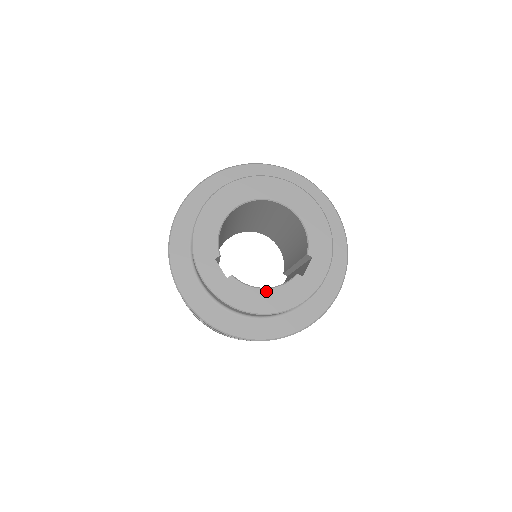
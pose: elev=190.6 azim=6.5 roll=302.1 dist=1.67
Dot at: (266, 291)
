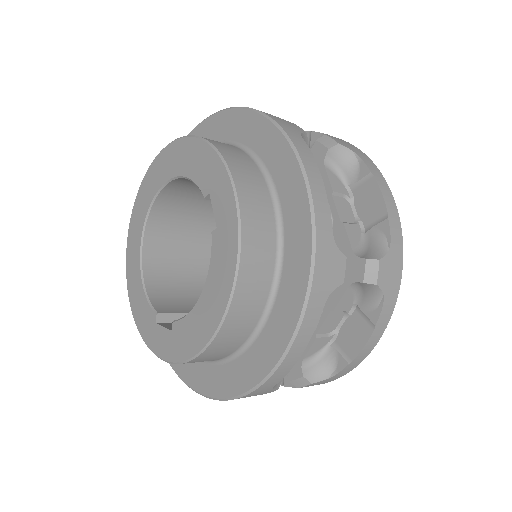
Dot at: (202, 297)
